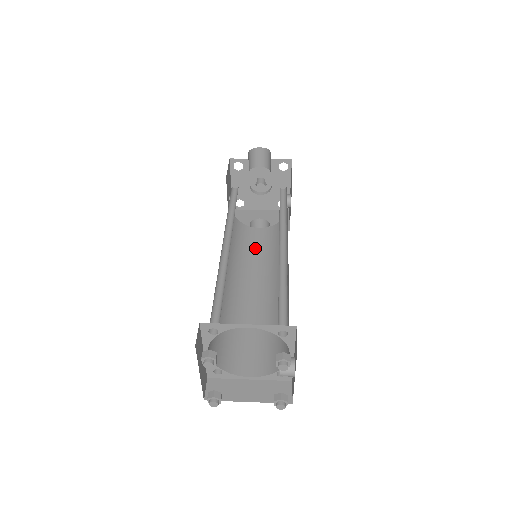
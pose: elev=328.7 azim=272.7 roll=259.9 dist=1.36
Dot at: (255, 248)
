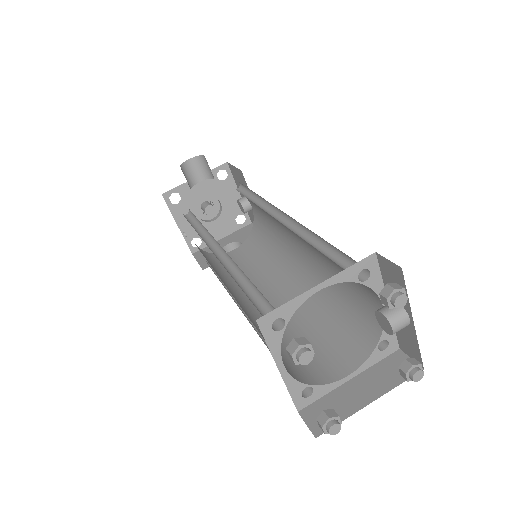
Dot at: (244, 266)
